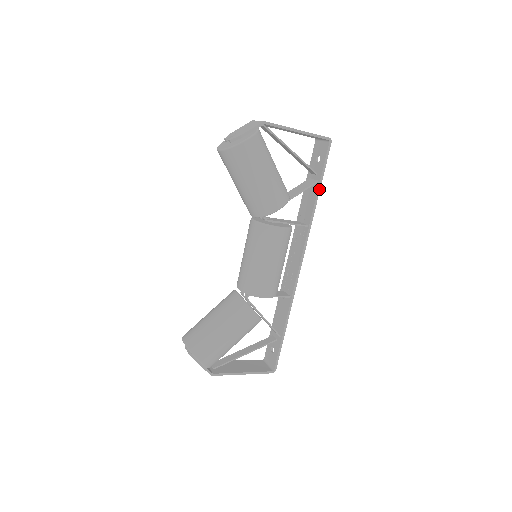
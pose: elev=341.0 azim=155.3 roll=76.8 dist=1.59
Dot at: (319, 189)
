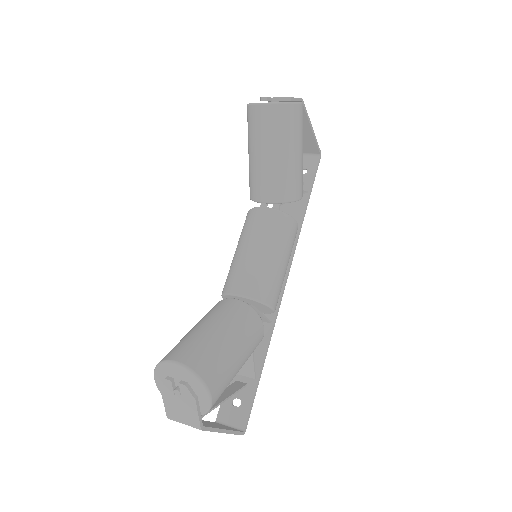
Dot at: (308, 200)
